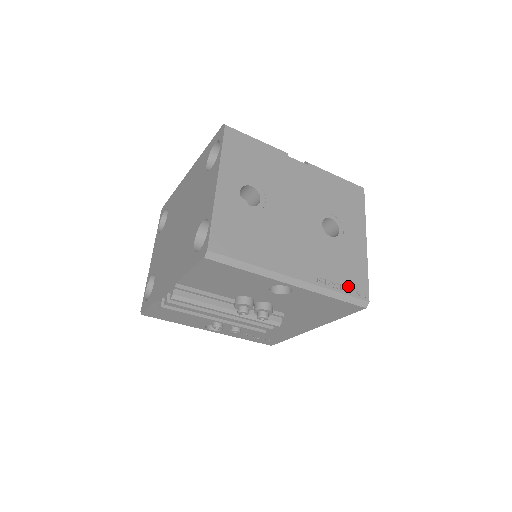
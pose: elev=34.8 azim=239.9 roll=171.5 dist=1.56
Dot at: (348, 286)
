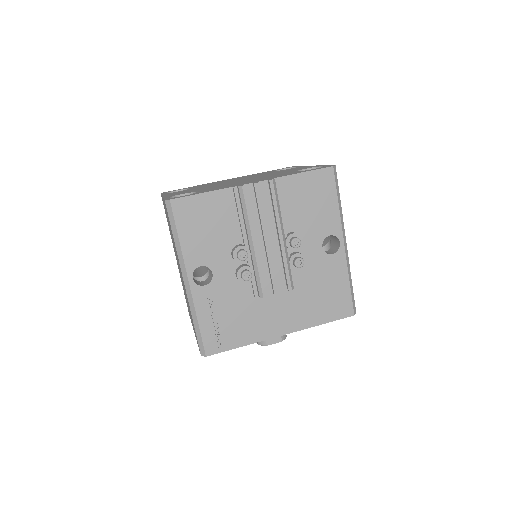
Dot at: occluded
